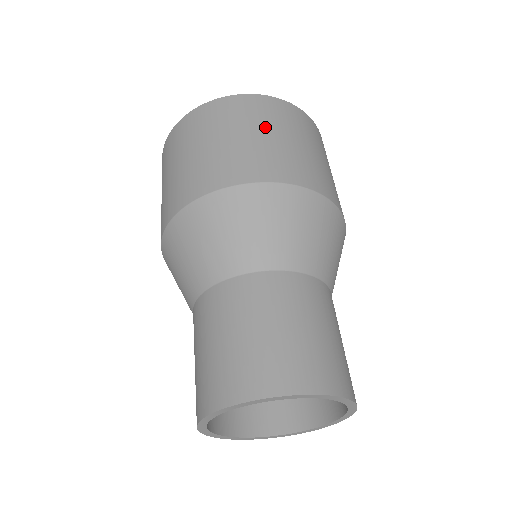
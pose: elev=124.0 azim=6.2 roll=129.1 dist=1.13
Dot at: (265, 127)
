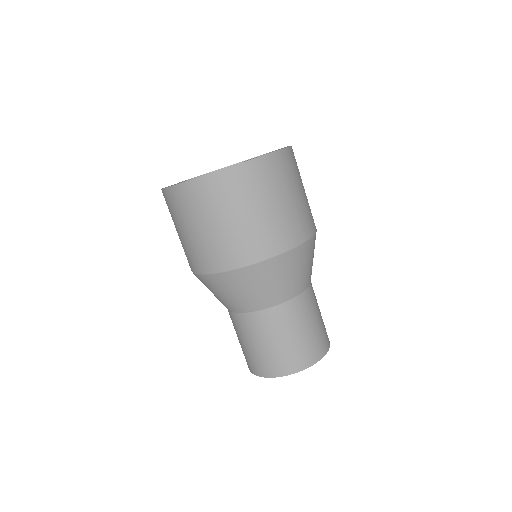
Dot at: (280, 193)
